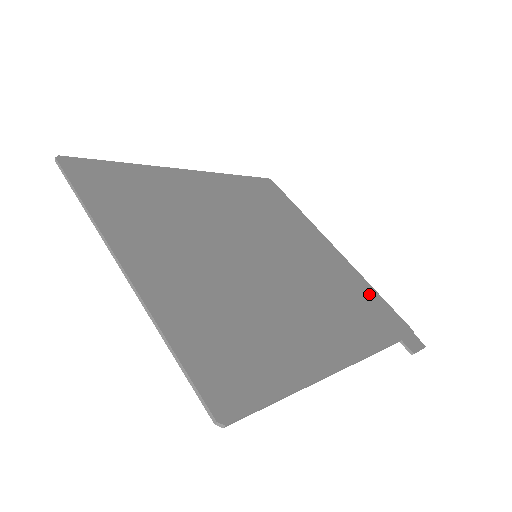
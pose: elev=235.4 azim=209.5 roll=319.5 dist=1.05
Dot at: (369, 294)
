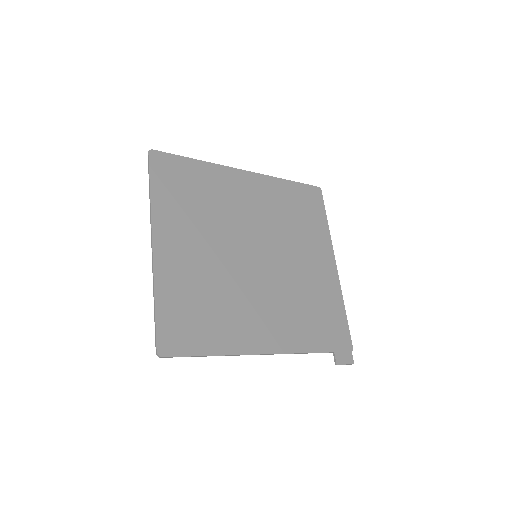
Dot at: (336, 310)
